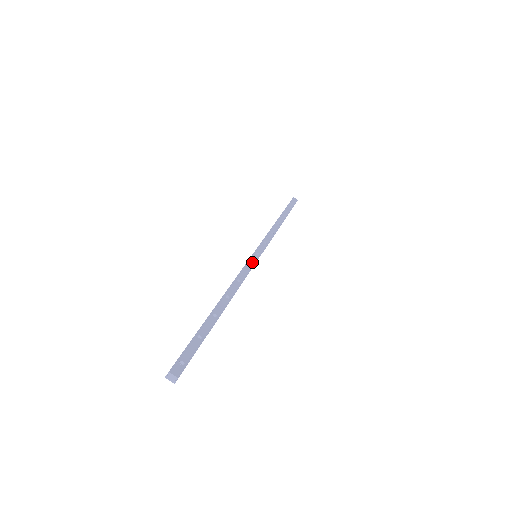
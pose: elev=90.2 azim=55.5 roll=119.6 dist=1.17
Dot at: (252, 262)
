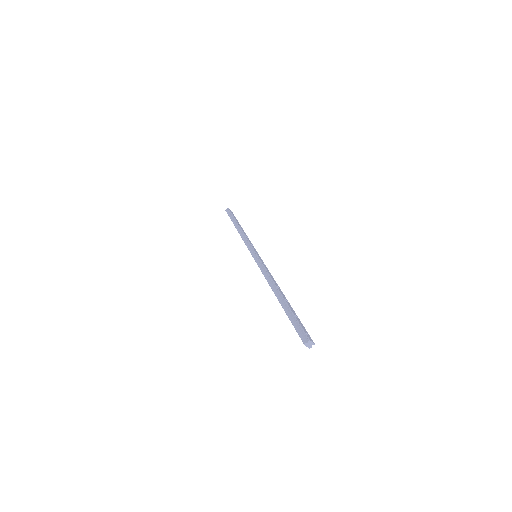
Dot at: (262, 261)
